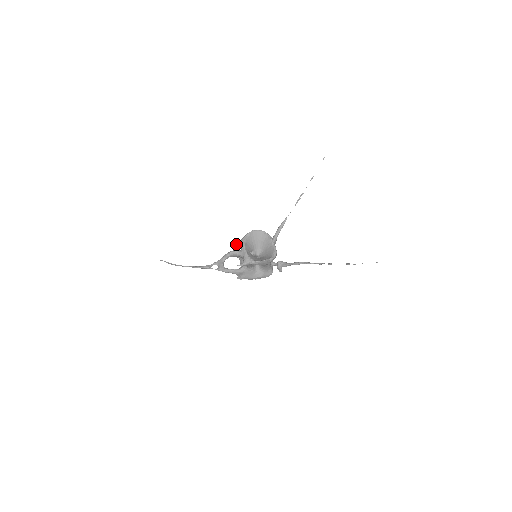
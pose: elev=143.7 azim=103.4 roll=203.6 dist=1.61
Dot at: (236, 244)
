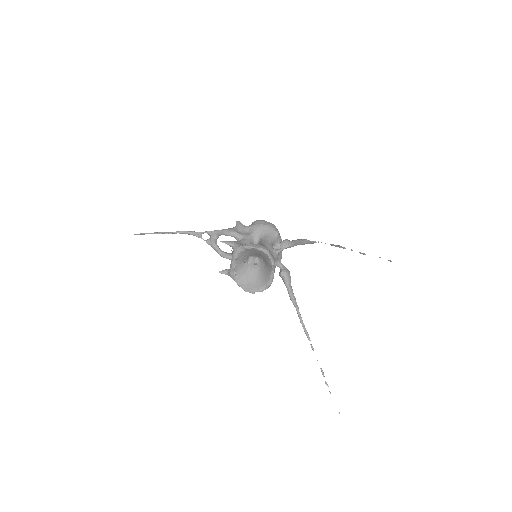
Dot at: (229, 245)
